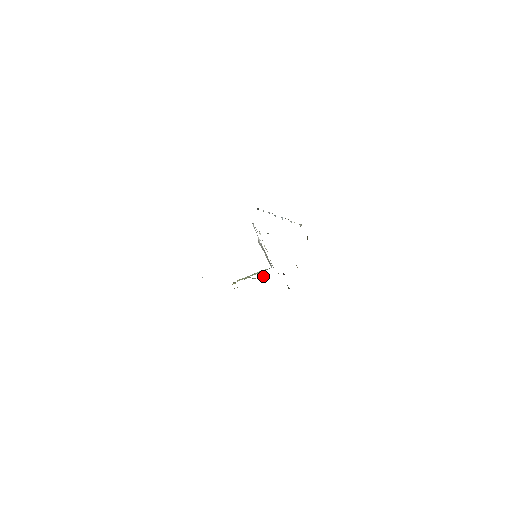
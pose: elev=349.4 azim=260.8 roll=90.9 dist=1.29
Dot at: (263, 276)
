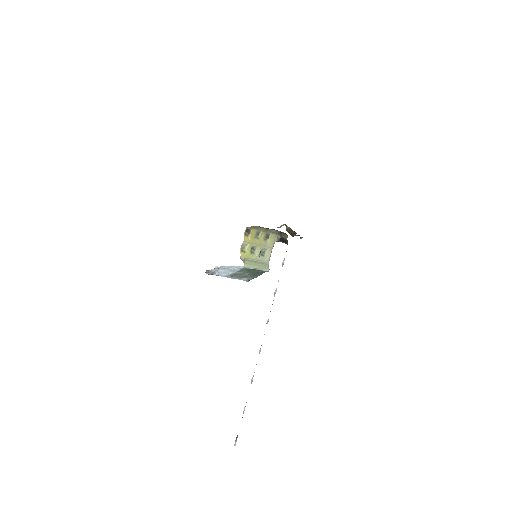
Dot at: (265, 240)
